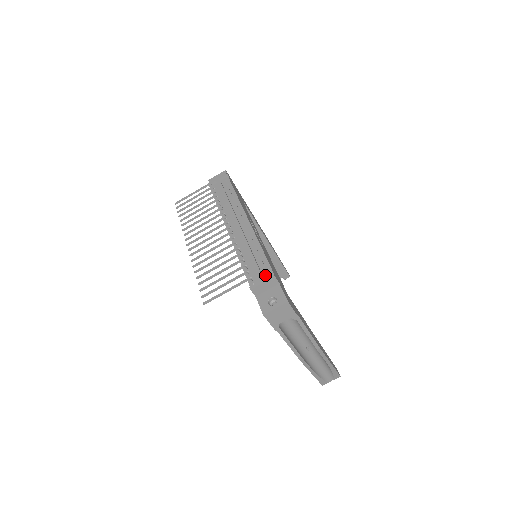
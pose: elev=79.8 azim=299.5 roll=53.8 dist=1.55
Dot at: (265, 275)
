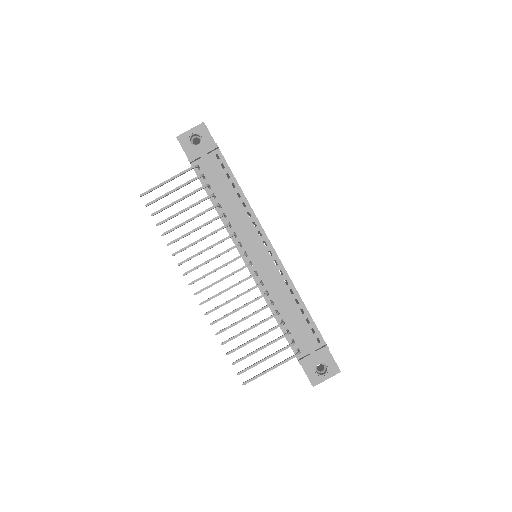
Dot at: (313, 342)
